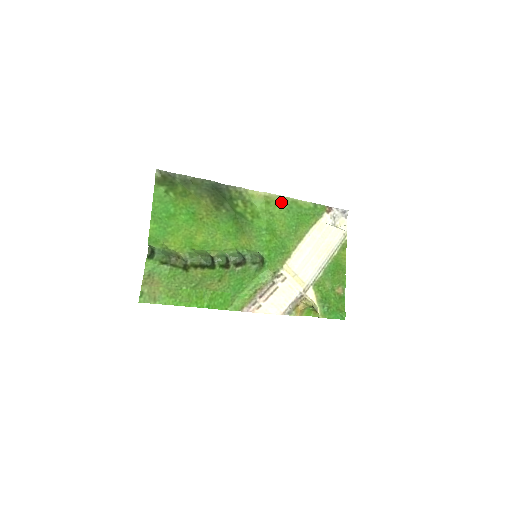
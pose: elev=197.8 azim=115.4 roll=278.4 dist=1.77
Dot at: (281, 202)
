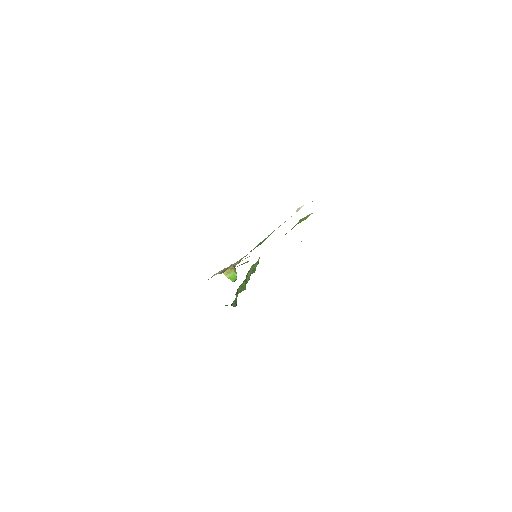
Dot at: occluded
